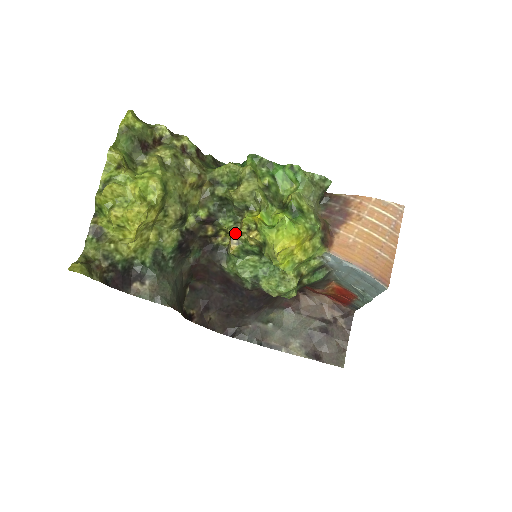
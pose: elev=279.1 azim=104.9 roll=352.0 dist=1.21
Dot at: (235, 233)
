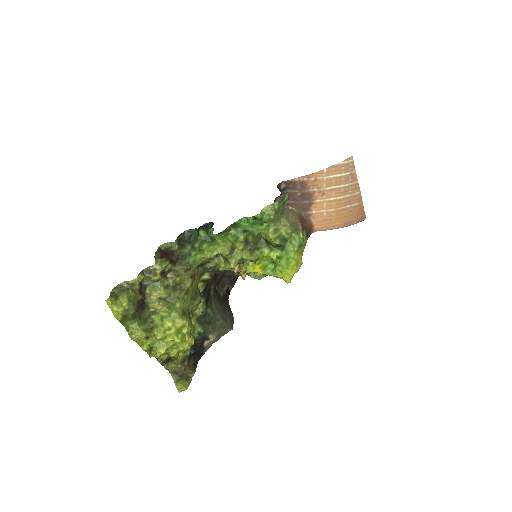
Dot at: (239, 271)
